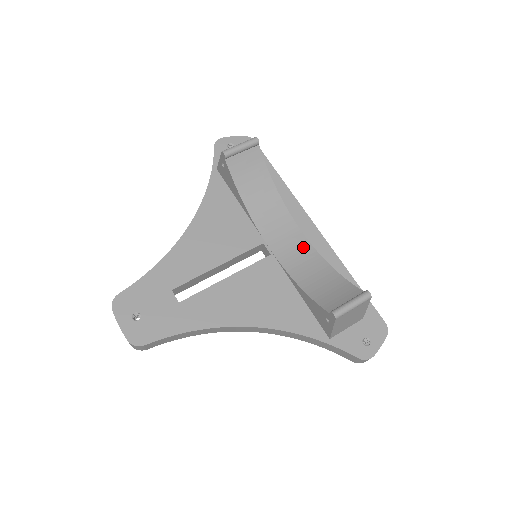
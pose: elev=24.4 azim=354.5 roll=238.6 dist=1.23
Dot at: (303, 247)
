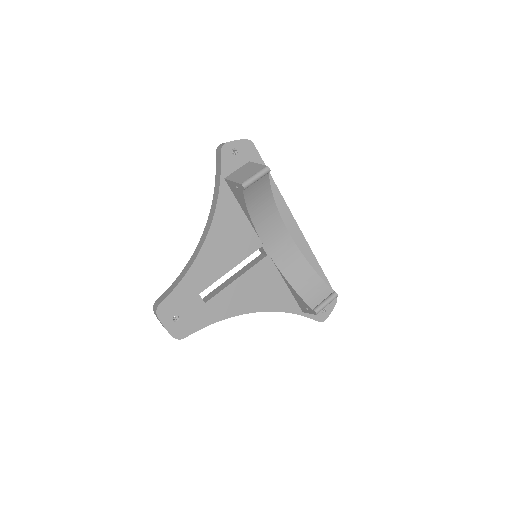
Dot at: (290, 247)
